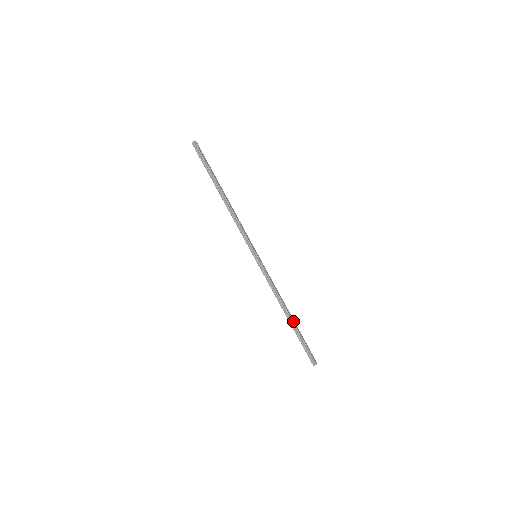
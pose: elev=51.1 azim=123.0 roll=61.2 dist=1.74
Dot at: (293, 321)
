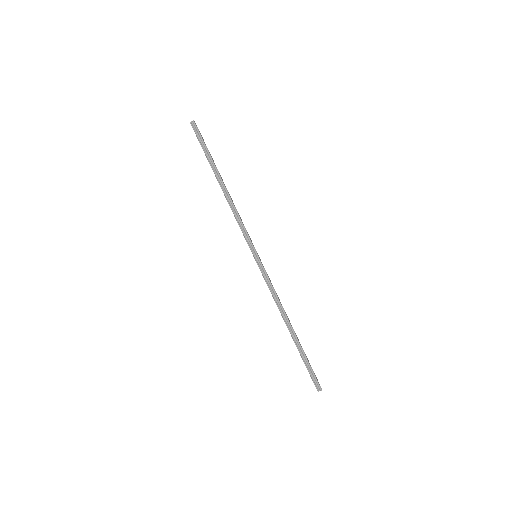
Dot at: (296, 335)
